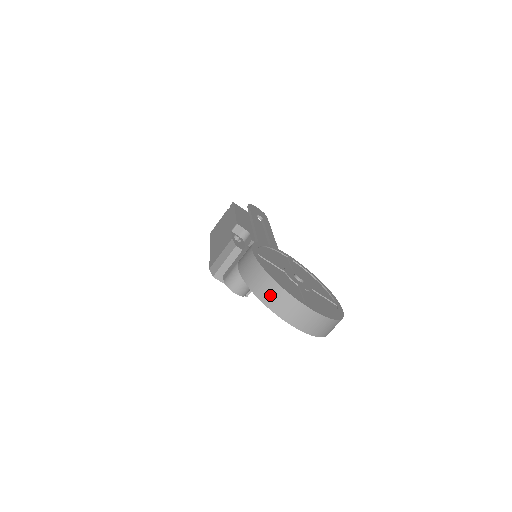
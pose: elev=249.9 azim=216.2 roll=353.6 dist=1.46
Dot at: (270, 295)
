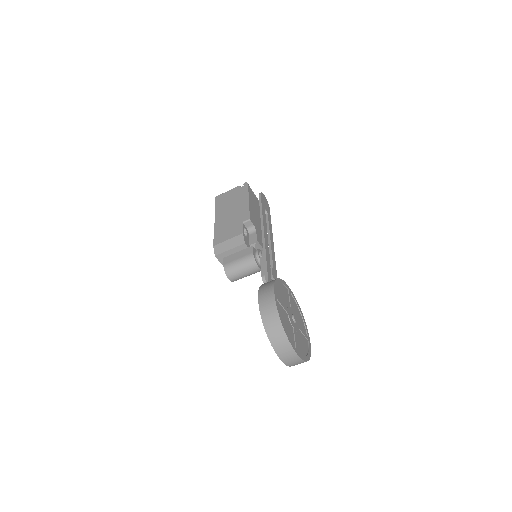
Dot at: (277, 338)
